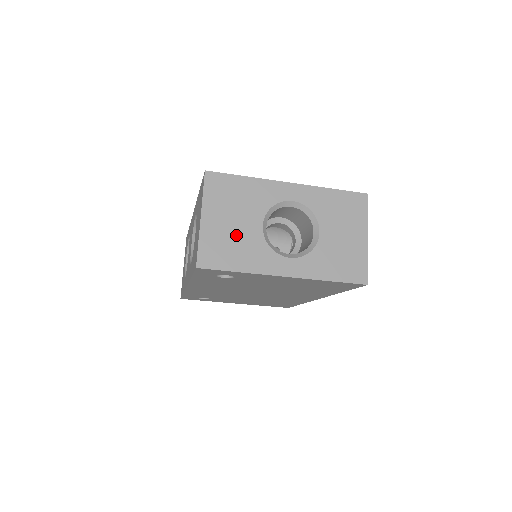
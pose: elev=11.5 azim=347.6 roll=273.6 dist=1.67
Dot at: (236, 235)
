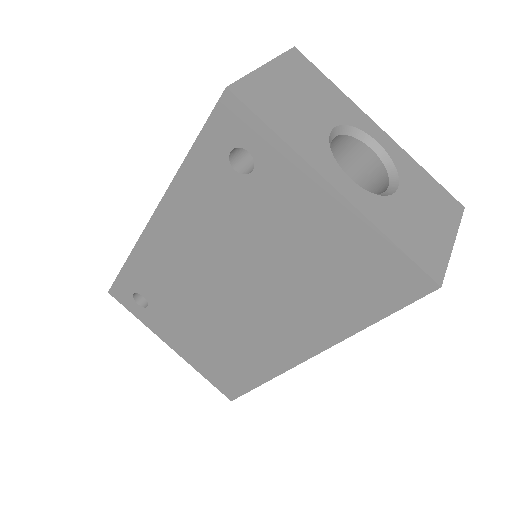
Dot at: (296, 108)
